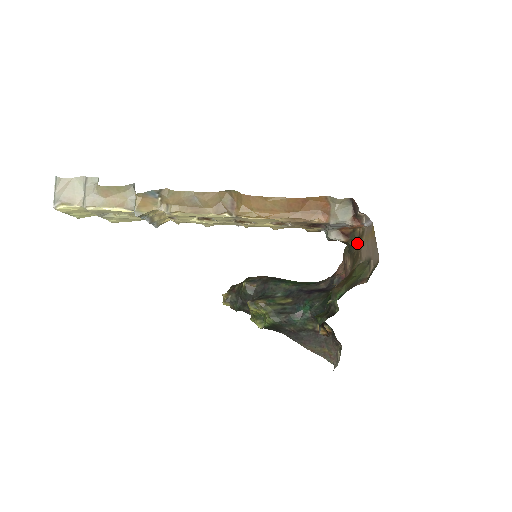
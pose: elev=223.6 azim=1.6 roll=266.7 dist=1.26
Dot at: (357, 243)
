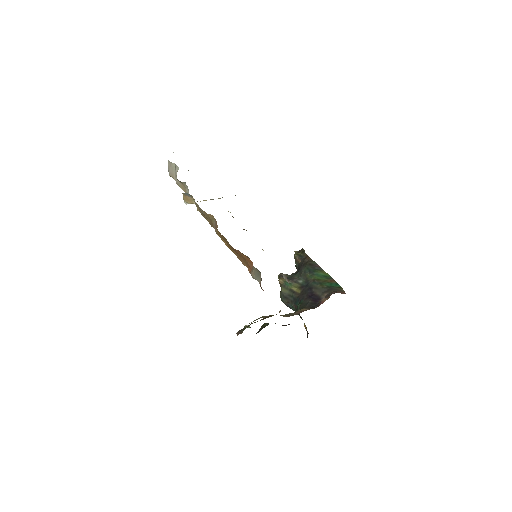
Dot at: occluded
